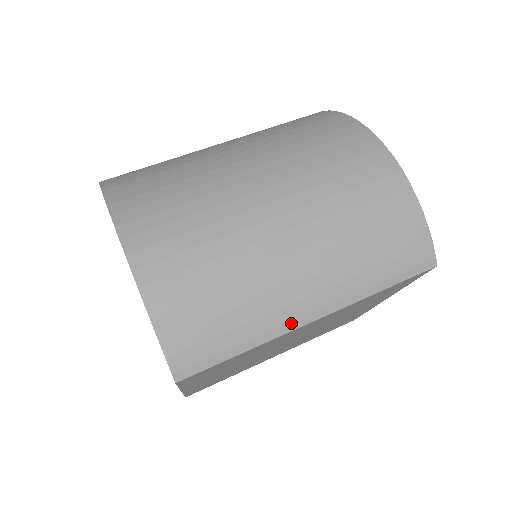
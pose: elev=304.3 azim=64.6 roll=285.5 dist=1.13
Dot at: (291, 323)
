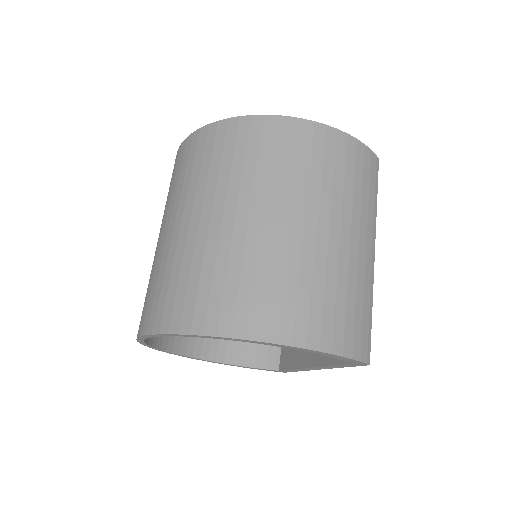
Dot at: (371, 271)
